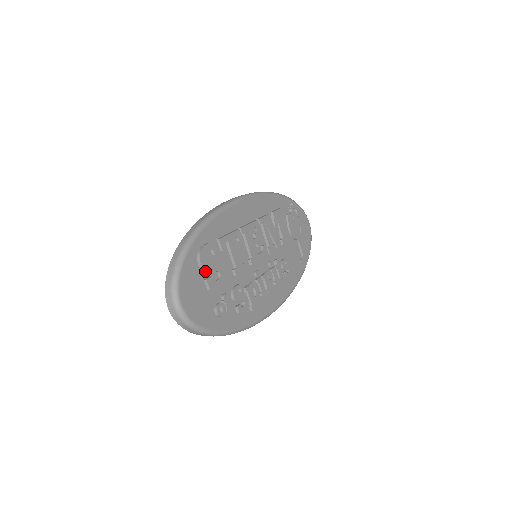
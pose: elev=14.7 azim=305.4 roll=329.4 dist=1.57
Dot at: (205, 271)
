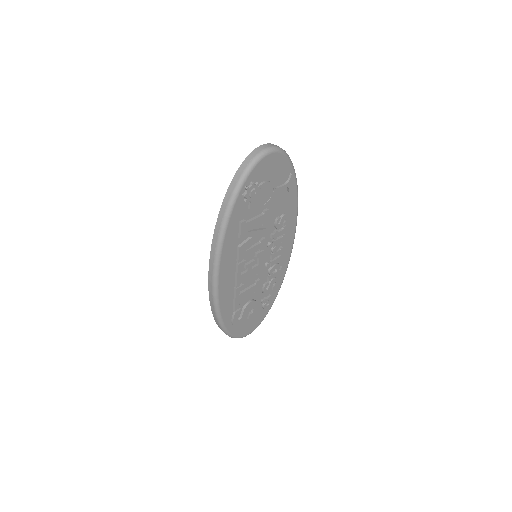
Dot at: (245, 320)
